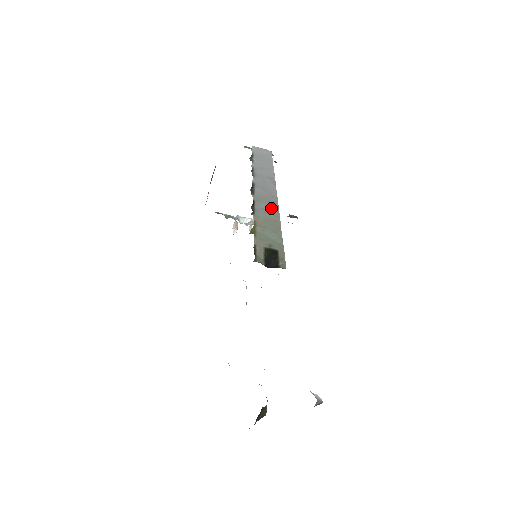
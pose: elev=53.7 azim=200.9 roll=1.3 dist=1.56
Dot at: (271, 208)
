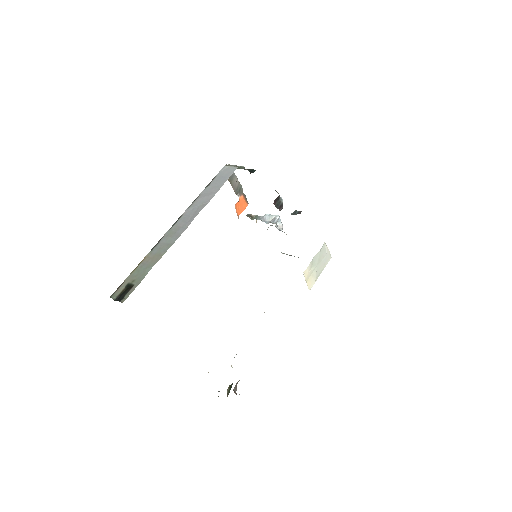
Dot at: (169, 242)
